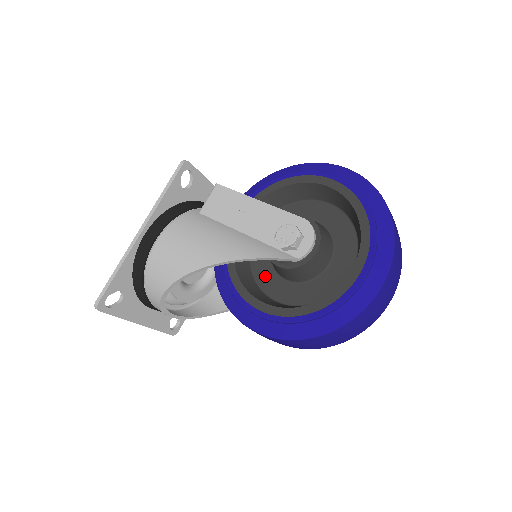
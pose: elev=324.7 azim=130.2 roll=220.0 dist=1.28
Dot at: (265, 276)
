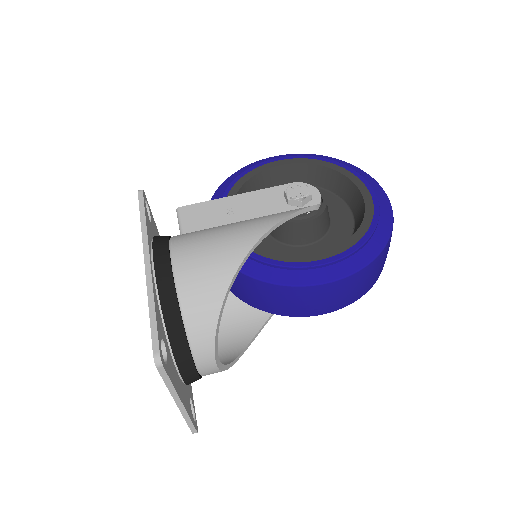
Dot at: occluded
